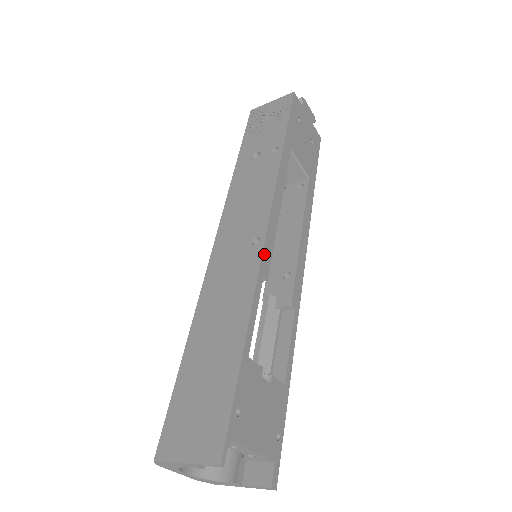
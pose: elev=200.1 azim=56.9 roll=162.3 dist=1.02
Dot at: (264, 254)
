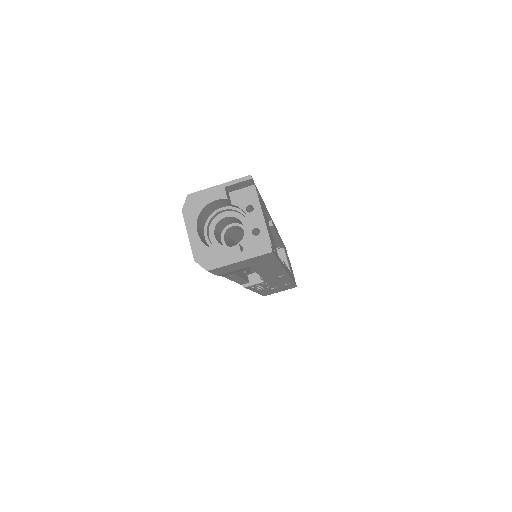
Dot at: (272, 220)
